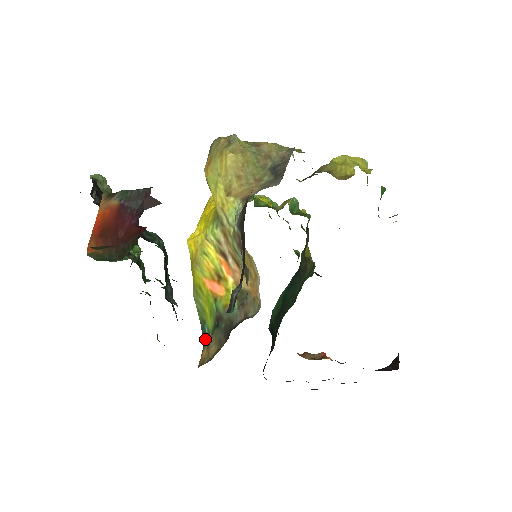
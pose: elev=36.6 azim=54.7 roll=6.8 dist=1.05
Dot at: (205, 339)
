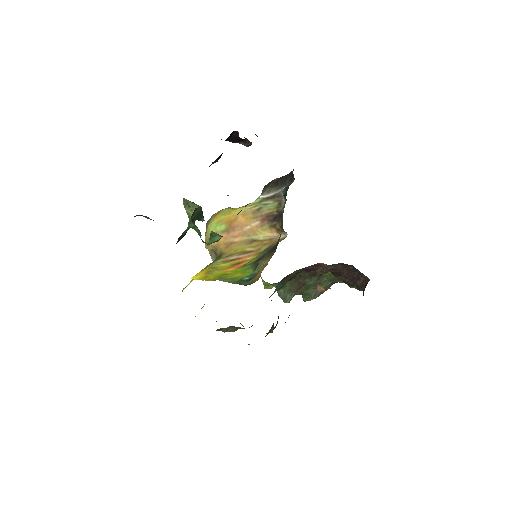
Dot at: (248, 281)
